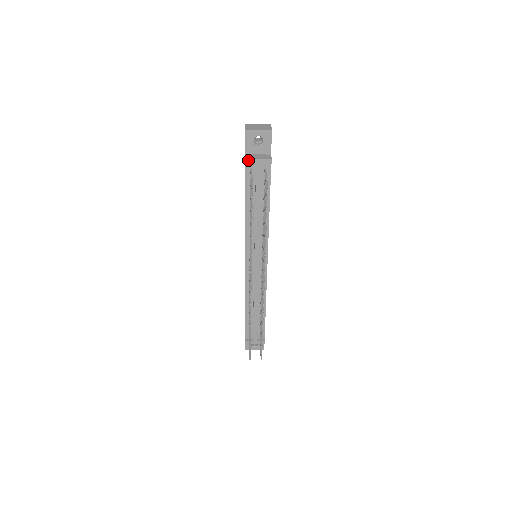
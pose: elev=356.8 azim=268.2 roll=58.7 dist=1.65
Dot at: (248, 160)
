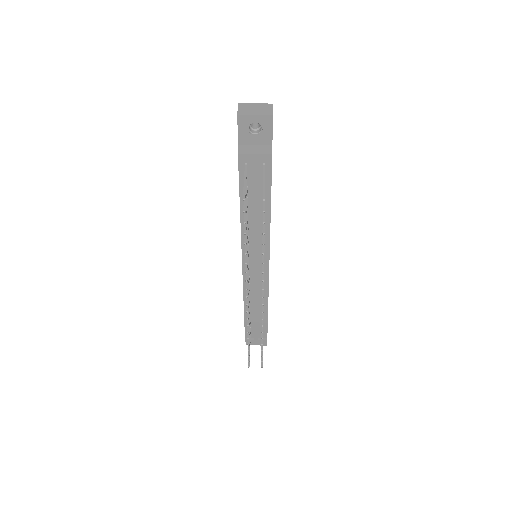
Dot at: (241, 155)
